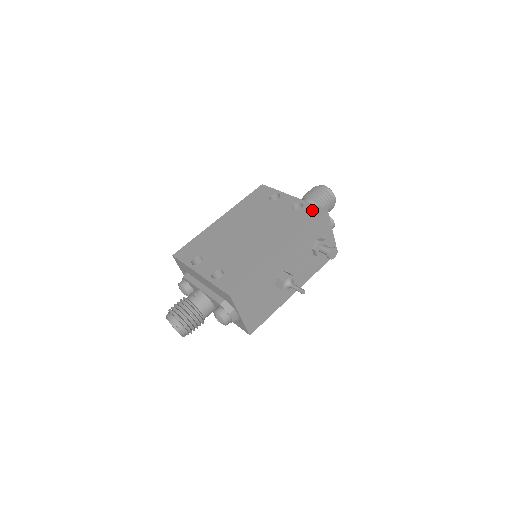
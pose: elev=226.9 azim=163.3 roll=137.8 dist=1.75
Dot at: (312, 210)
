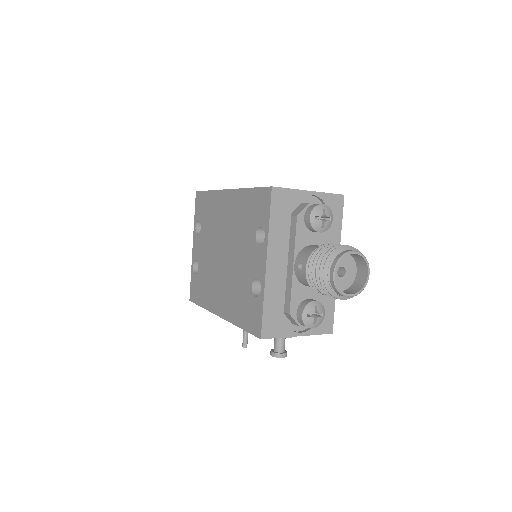
Dot at: (256, 316)
